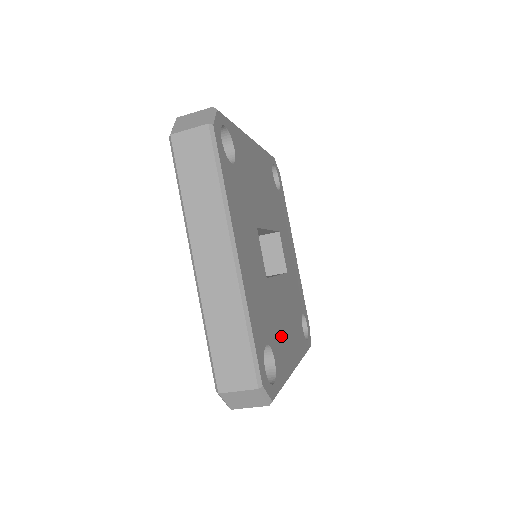
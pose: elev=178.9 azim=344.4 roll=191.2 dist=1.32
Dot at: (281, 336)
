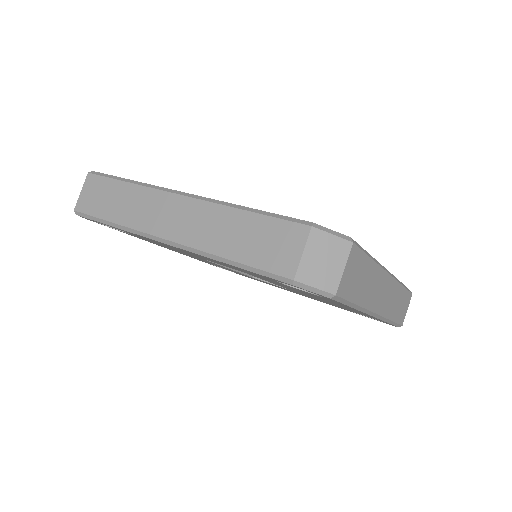
Dot at: occluded
